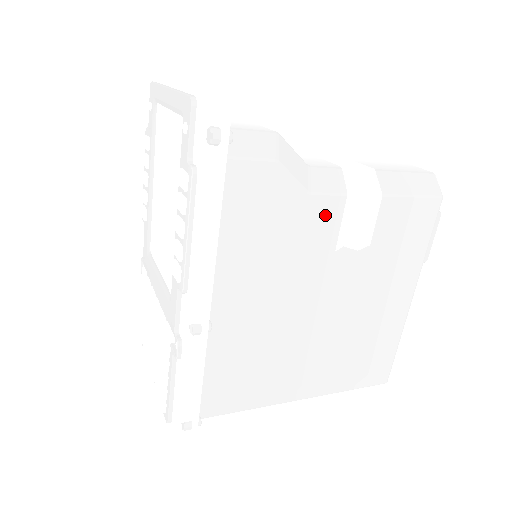
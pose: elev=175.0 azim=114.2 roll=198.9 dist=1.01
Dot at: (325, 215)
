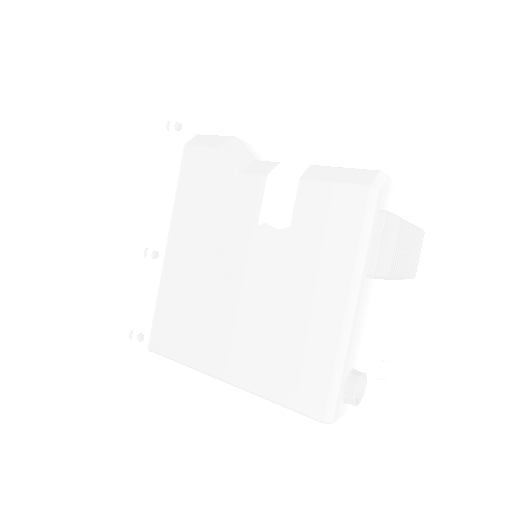
Dot at: (250, 192)
